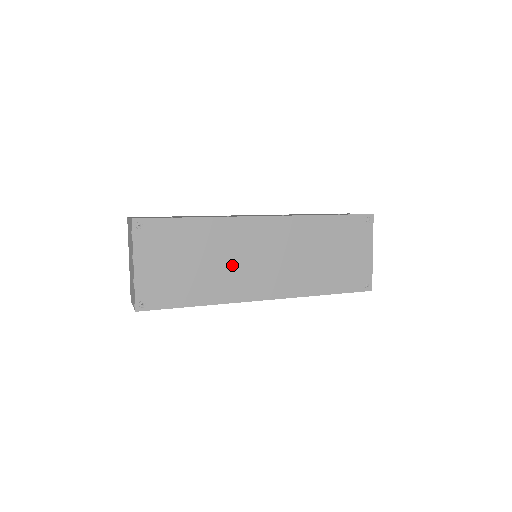
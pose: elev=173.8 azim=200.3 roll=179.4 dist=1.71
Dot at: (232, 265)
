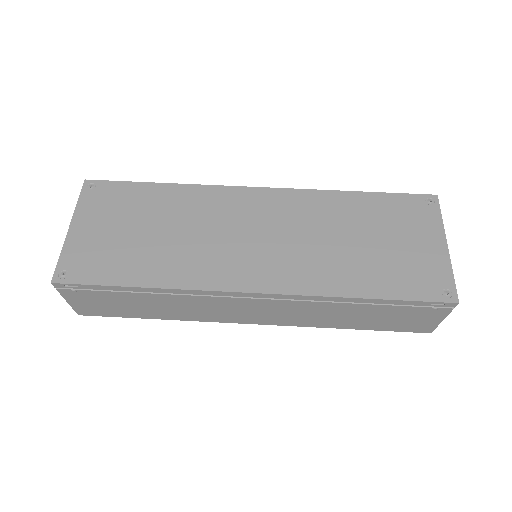
Dot at: (204, 240)
